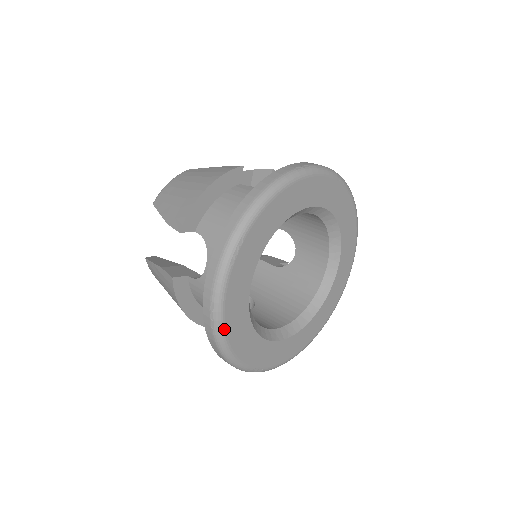
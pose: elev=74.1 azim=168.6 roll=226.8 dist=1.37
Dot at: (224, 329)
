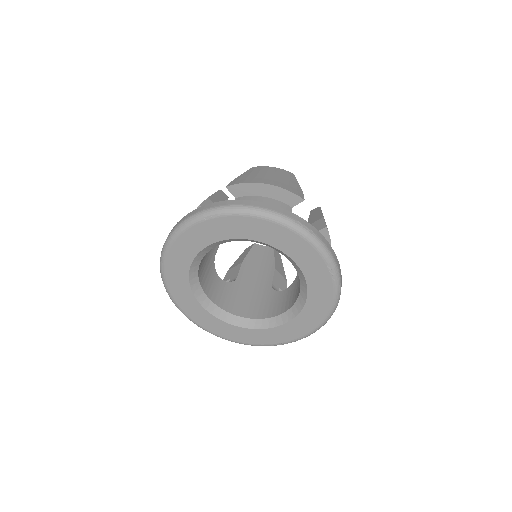
Dot at: (213, 334)
